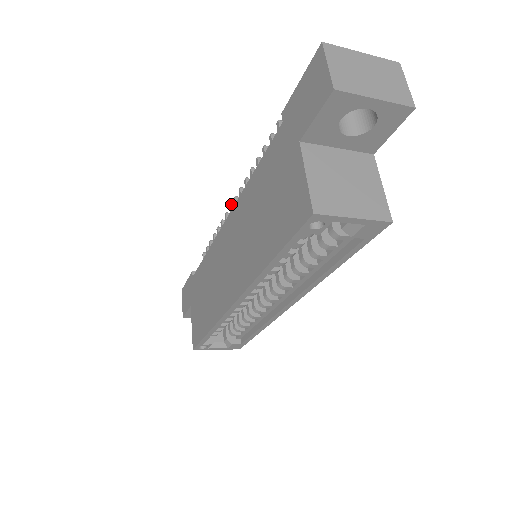
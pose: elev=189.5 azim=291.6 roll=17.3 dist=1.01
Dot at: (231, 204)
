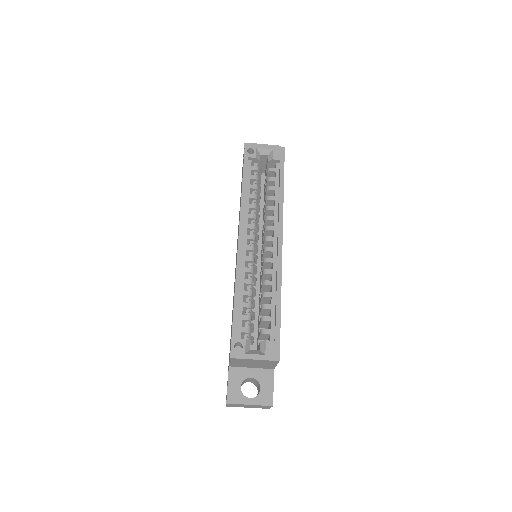
Dot at: occluded
